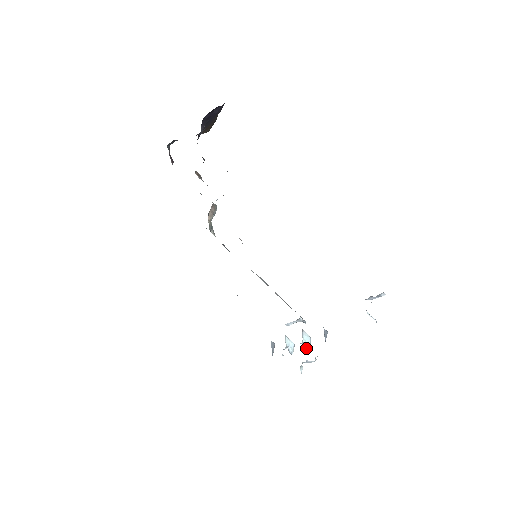
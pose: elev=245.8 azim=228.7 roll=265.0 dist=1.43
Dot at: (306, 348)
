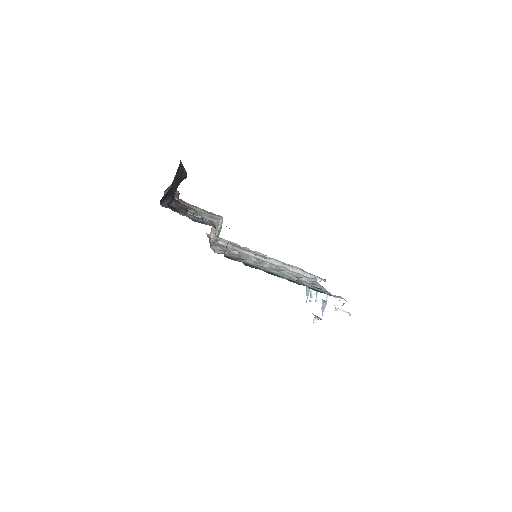
Dot at: occluded
